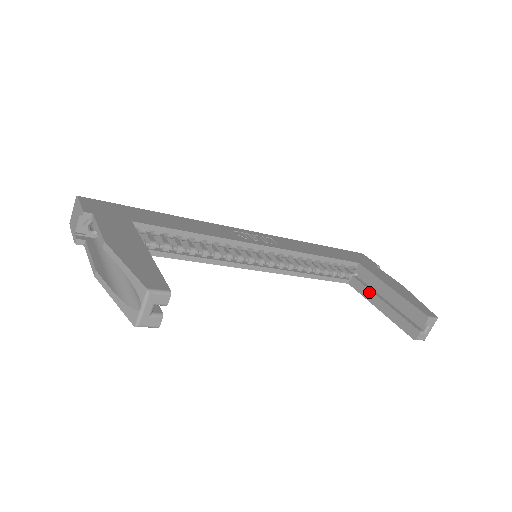
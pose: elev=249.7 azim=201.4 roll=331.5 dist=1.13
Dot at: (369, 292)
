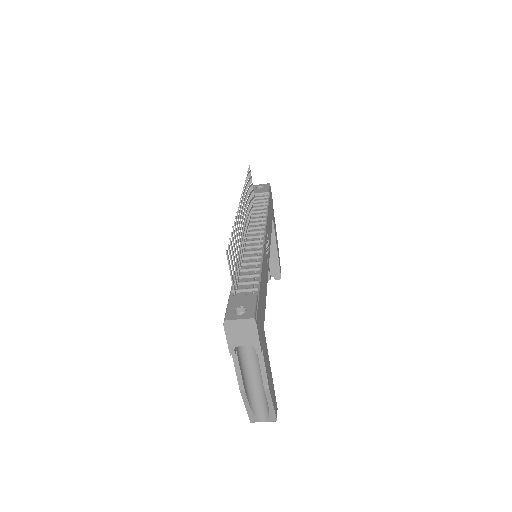
Dot at: occluded
